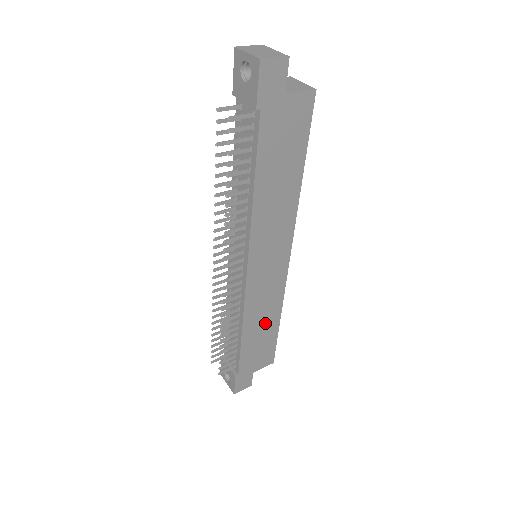
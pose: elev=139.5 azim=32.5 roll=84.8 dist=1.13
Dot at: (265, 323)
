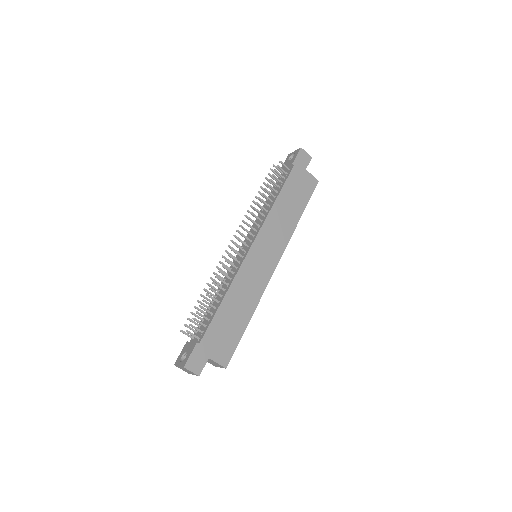
Dot at: (241, 308)
